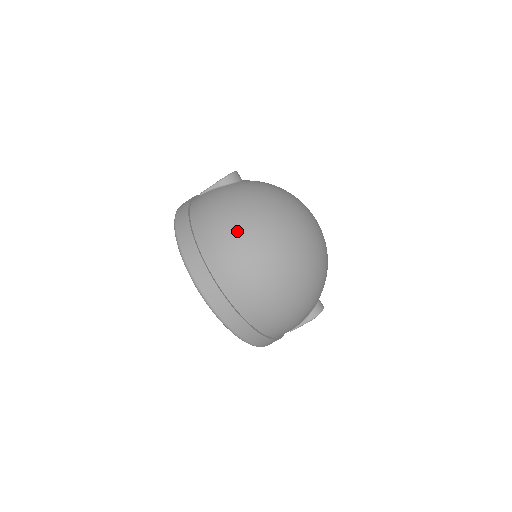
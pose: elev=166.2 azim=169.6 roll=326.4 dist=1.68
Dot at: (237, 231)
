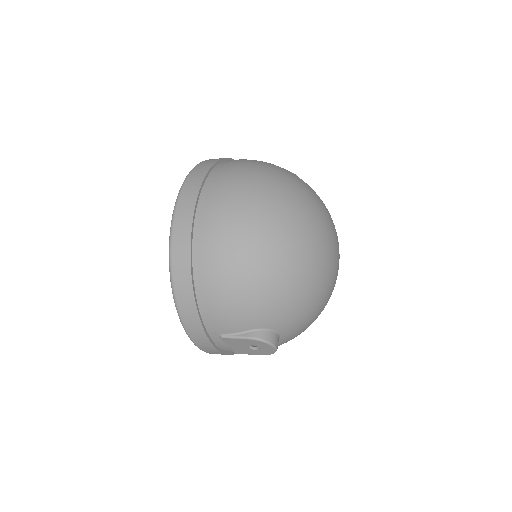
Dot at: (260, 170)
